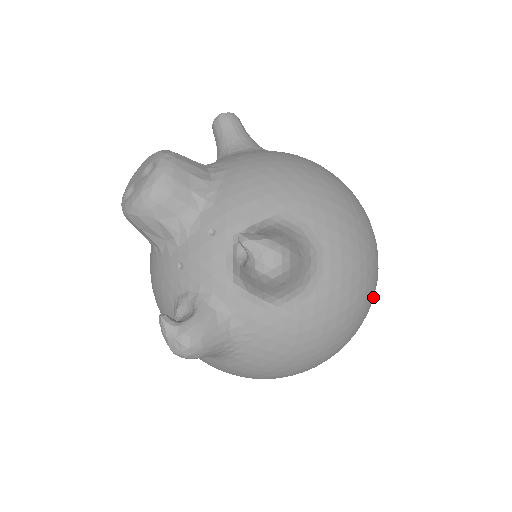
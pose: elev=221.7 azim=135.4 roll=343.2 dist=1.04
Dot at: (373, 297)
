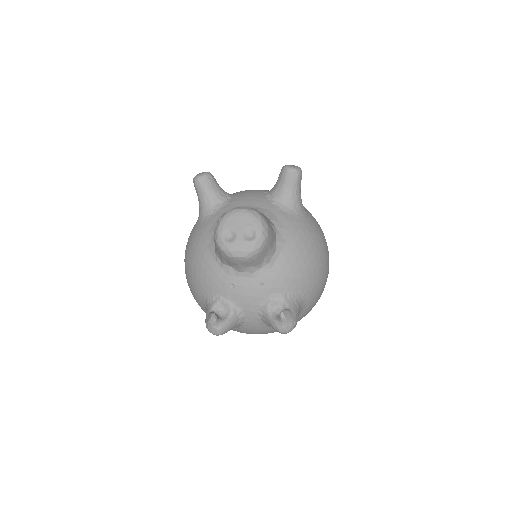
Dot at: occluded
